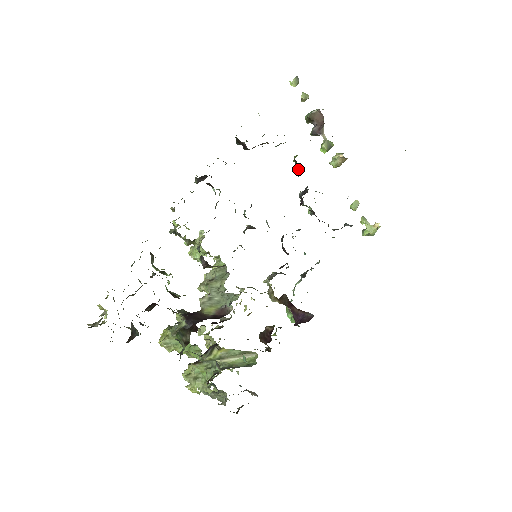
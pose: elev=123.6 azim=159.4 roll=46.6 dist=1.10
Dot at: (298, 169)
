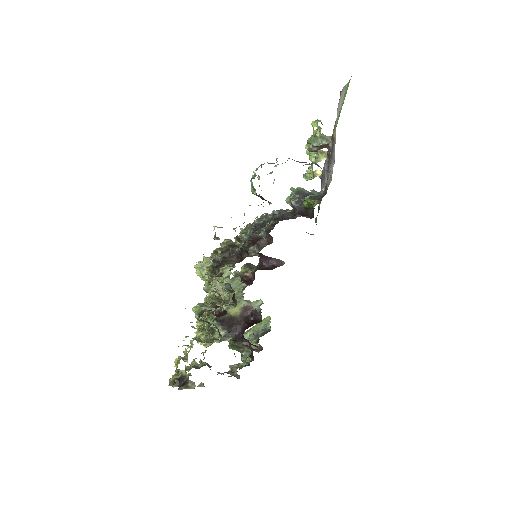
Dot at: (311, 208)
